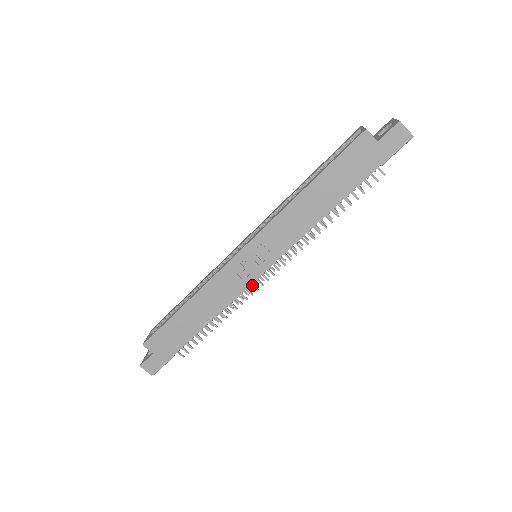
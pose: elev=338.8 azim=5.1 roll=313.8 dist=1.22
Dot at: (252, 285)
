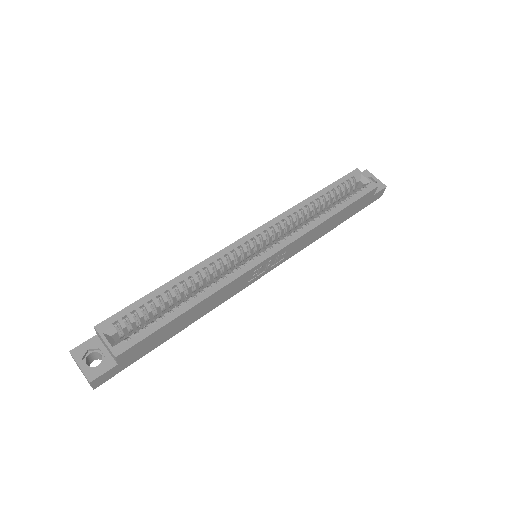
Dot at: occluded
